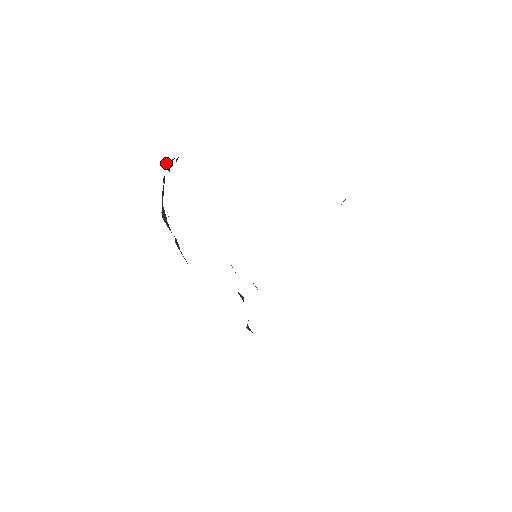
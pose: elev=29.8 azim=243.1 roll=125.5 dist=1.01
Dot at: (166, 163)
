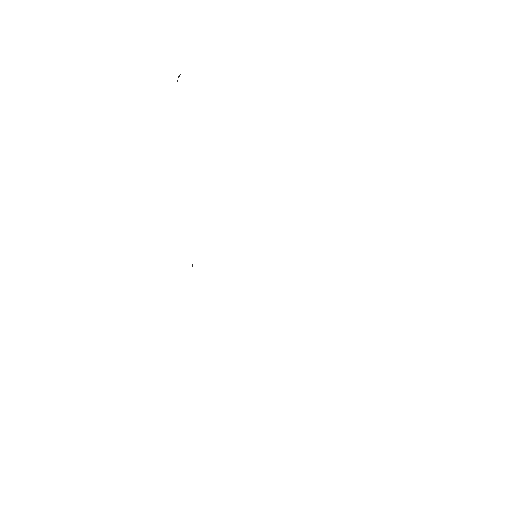
Dot at: occluded
